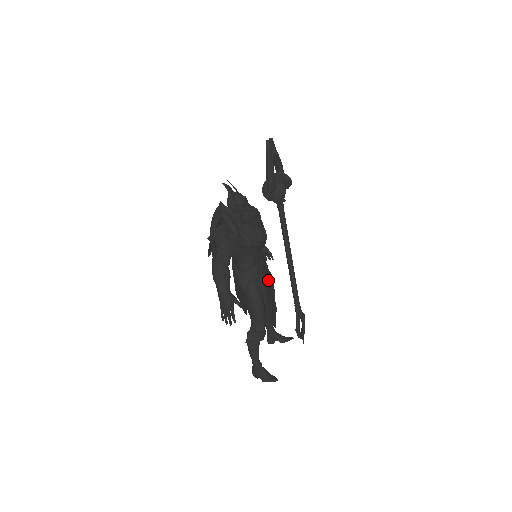
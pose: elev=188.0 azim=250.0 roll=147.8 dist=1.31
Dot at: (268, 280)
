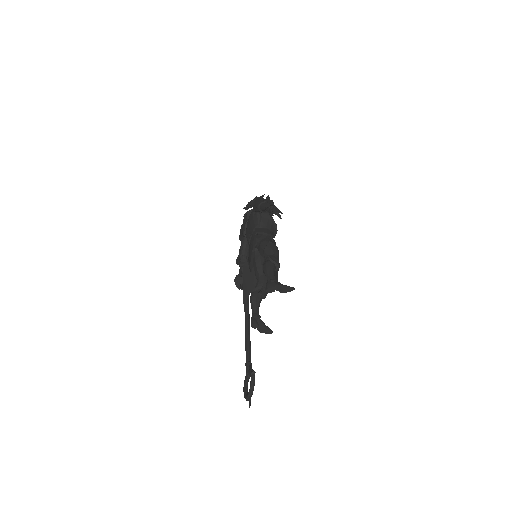
Dot at: occluded
